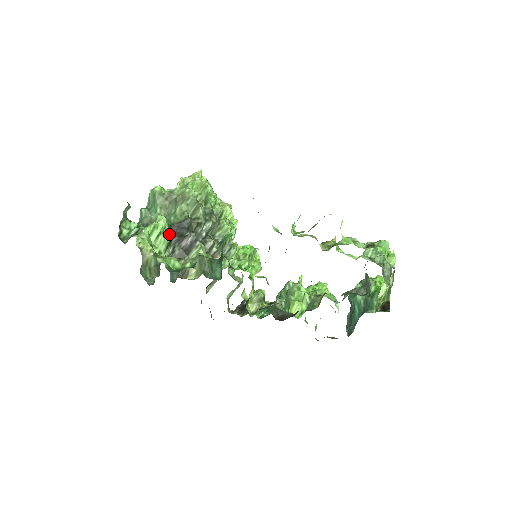
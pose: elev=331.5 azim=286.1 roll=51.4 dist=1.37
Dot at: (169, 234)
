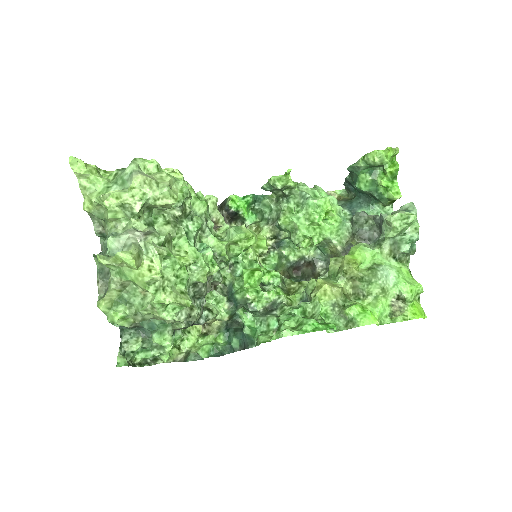
Dot at: (180, 336)
